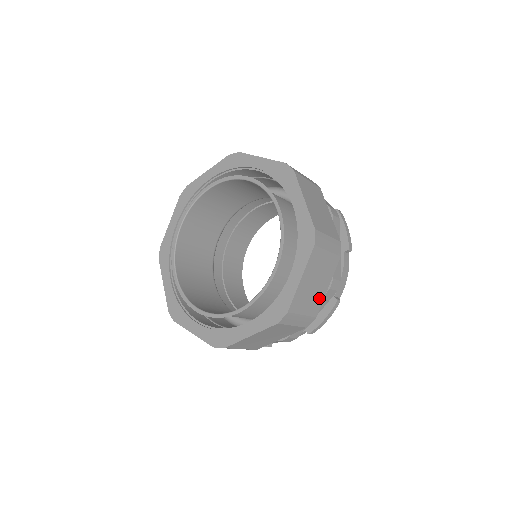
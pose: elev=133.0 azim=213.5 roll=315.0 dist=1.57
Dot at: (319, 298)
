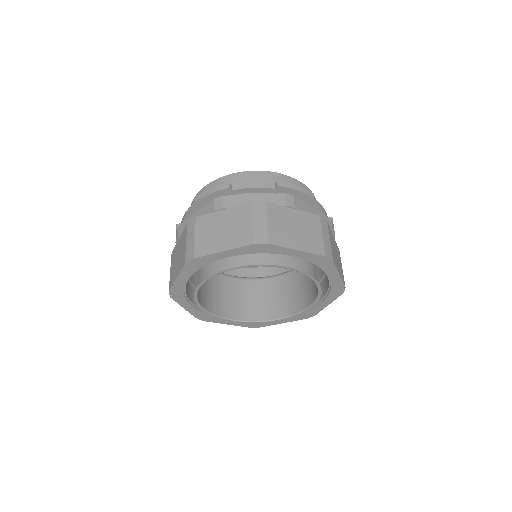
Dot at: (336, 248)
